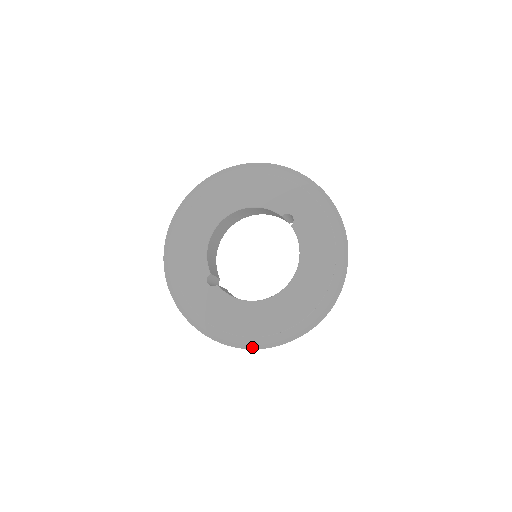
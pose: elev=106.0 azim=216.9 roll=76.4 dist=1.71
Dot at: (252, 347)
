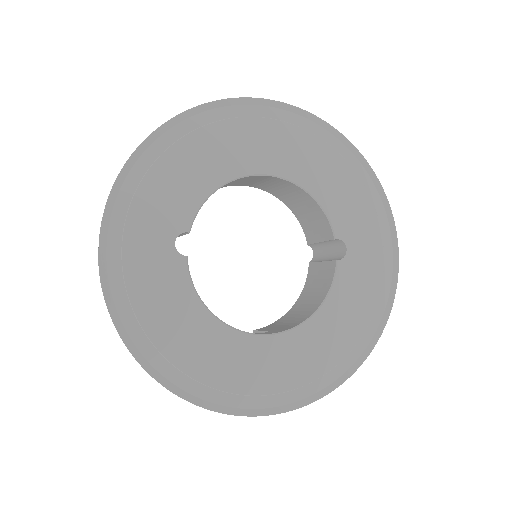
Dot at: (169, 385)
